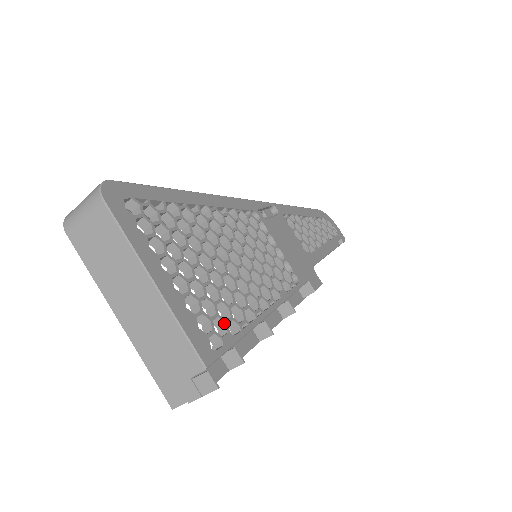
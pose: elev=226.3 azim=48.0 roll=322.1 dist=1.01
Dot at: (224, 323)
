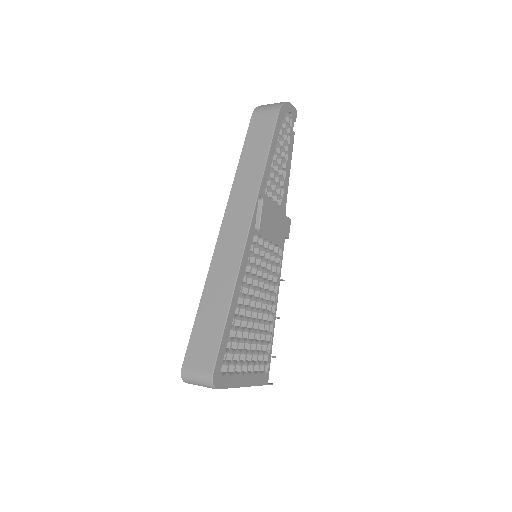
Dot at: (266, 353)
